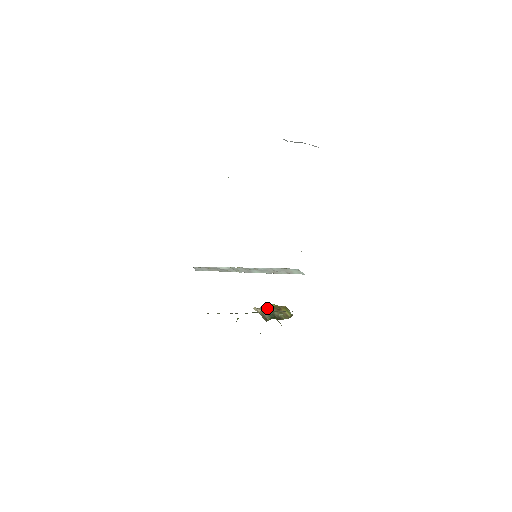
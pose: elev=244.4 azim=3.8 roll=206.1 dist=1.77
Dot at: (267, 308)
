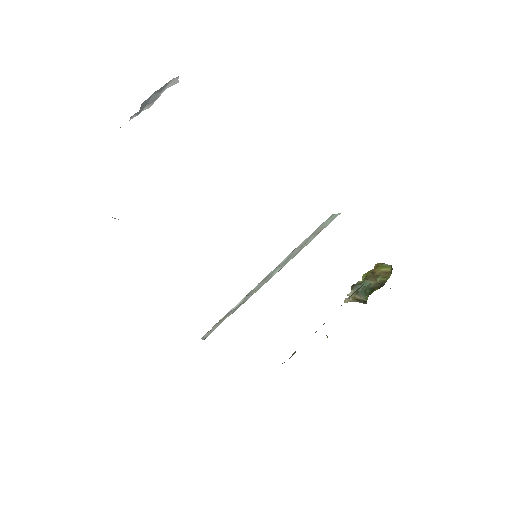
Dot at: (357, 287)
